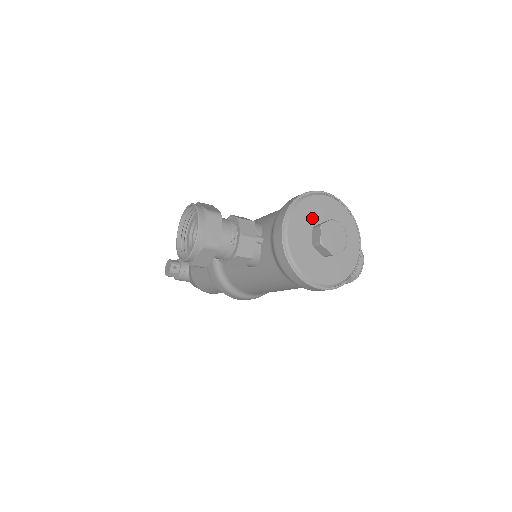
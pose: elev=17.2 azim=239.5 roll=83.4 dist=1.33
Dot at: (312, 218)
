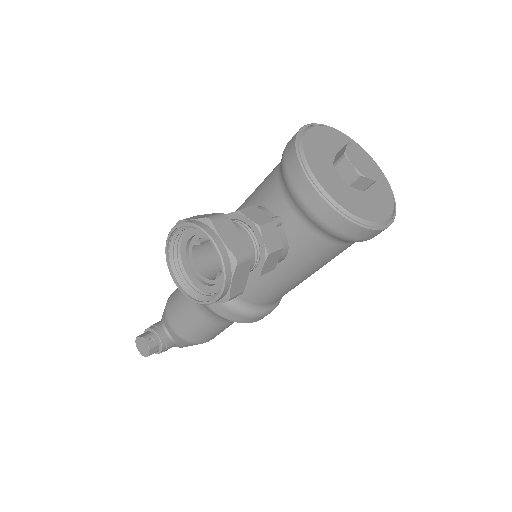
Dot at: (325, 156)
